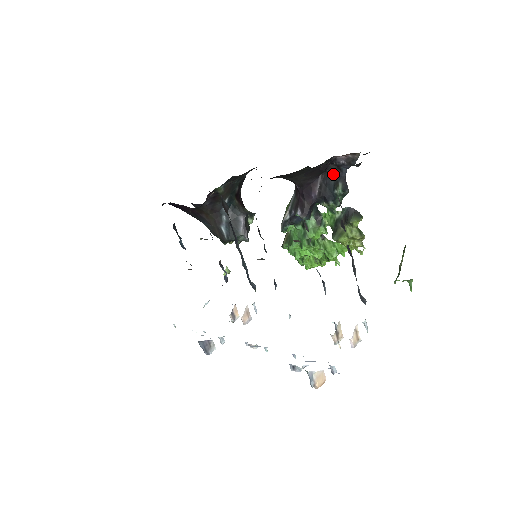
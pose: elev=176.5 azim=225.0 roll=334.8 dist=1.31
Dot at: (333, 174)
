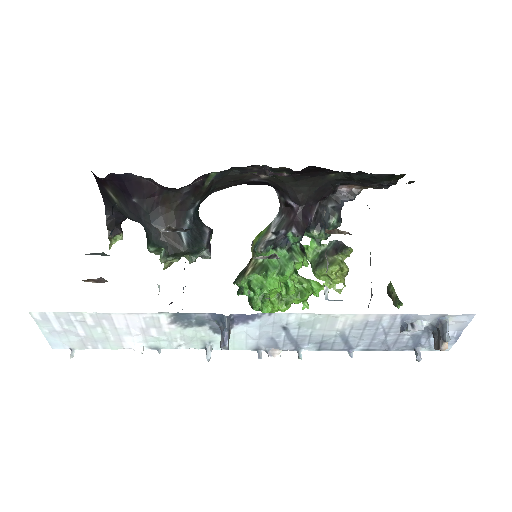
Dot at: (331, 204)
